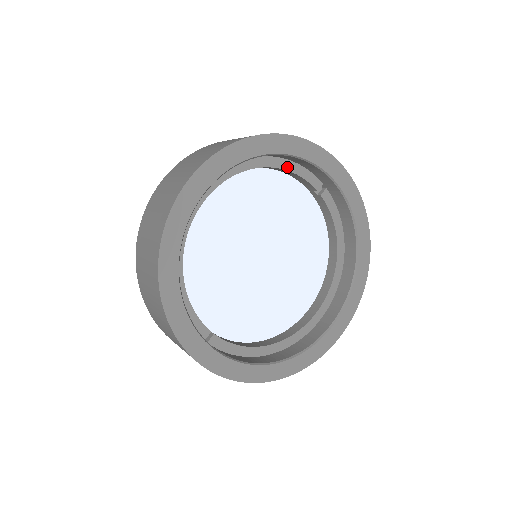
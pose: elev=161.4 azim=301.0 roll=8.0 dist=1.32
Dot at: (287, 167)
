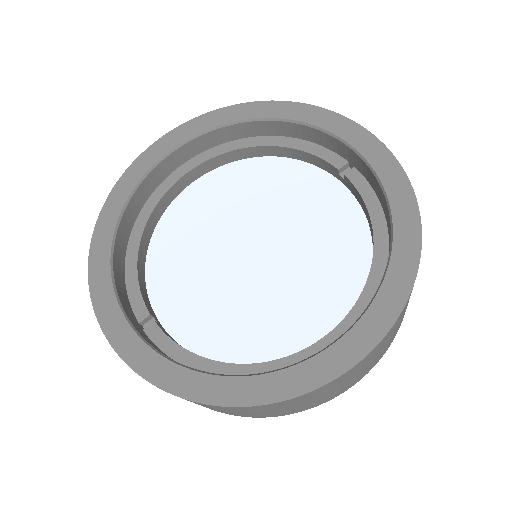
Dot at: (293, 145)
